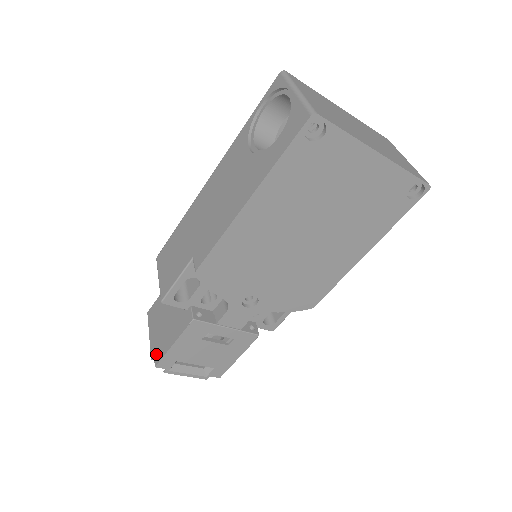
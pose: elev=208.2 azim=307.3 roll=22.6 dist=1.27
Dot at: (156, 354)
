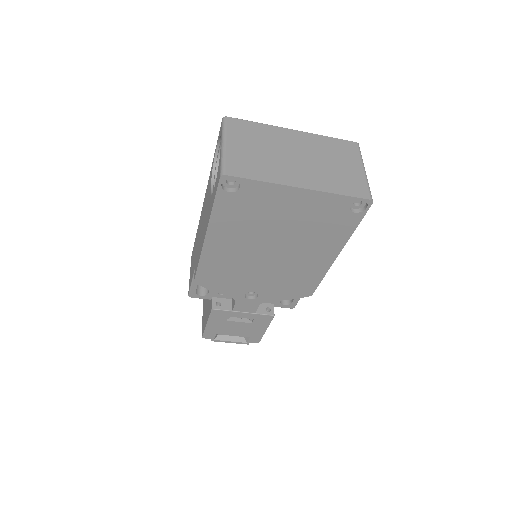
Dot at: (202, 328)
